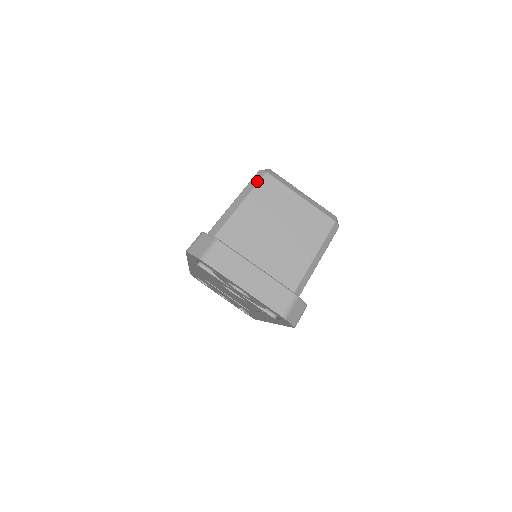
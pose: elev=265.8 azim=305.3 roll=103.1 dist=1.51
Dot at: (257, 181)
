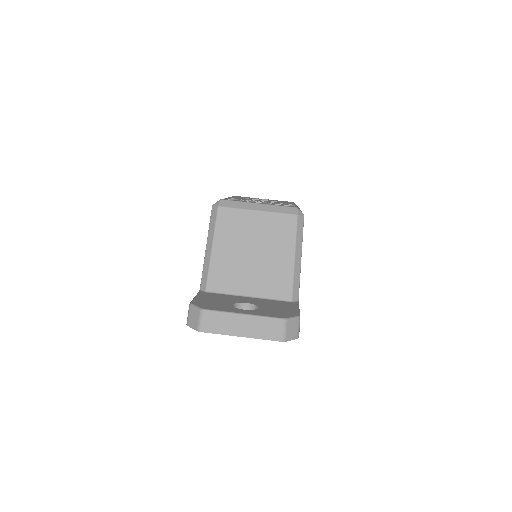
Dot at: (214, 219)
